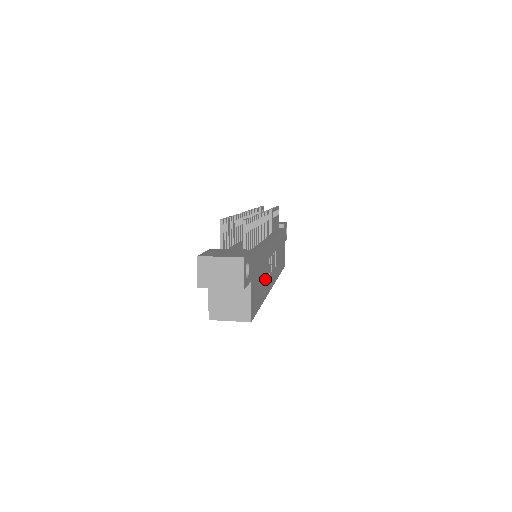
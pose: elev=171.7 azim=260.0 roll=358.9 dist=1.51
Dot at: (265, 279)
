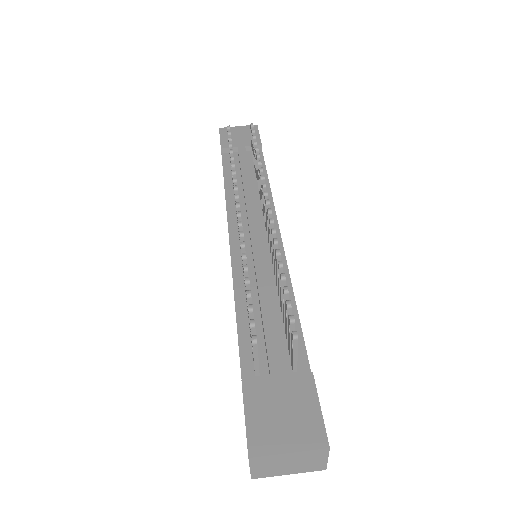
Dot at: occluded
